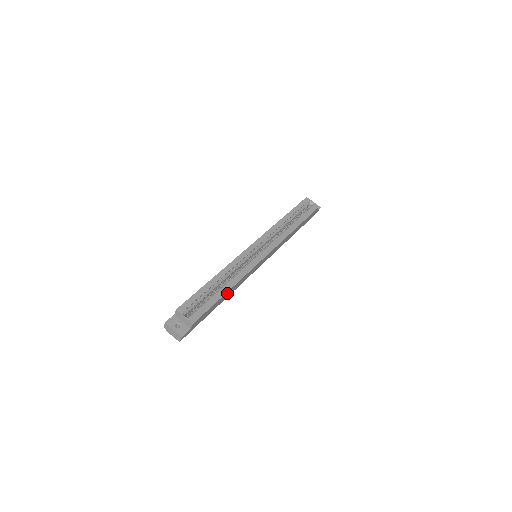
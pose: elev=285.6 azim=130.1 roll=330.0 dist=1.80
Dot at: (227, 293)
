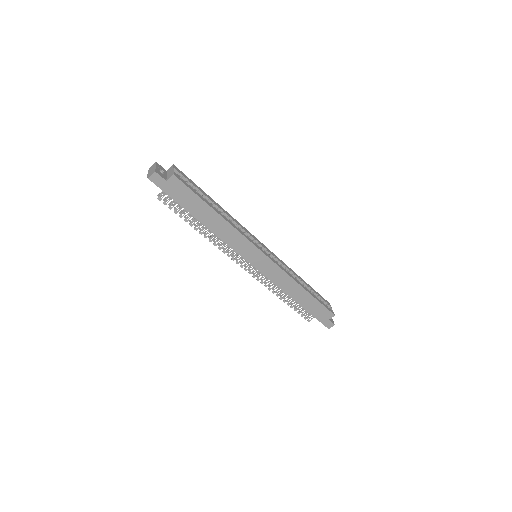
Dot at: (214, 216)
